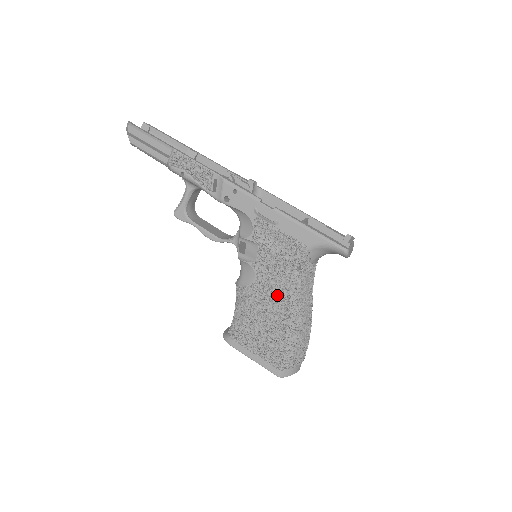
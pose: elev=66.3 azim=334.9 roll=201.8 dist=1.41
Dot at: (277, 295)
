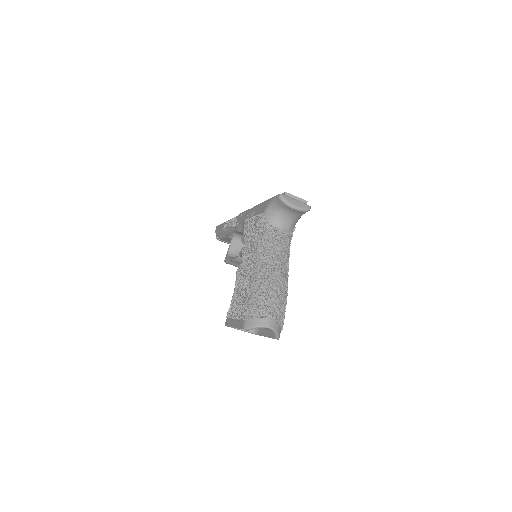
Dot at: (248, 259)
